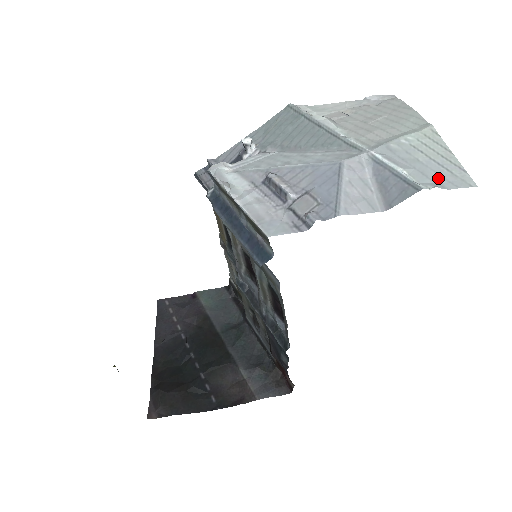
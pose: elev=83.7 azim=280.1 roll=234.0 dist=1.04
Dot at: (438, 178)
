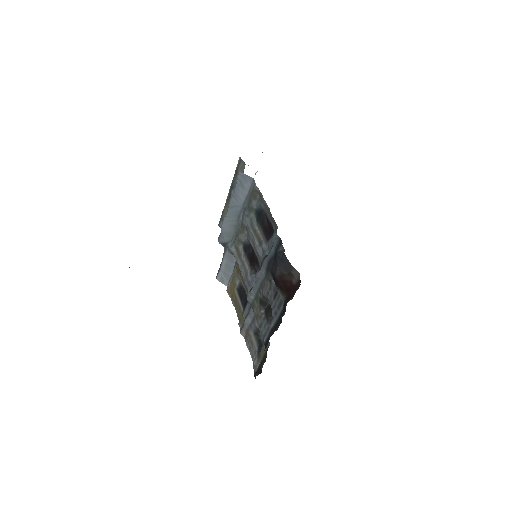
Dot at: occluded
